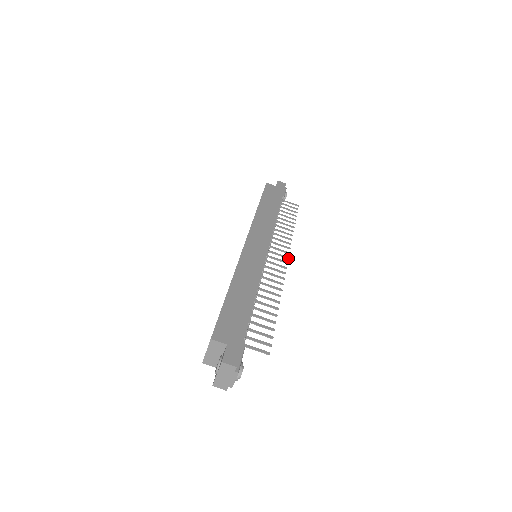
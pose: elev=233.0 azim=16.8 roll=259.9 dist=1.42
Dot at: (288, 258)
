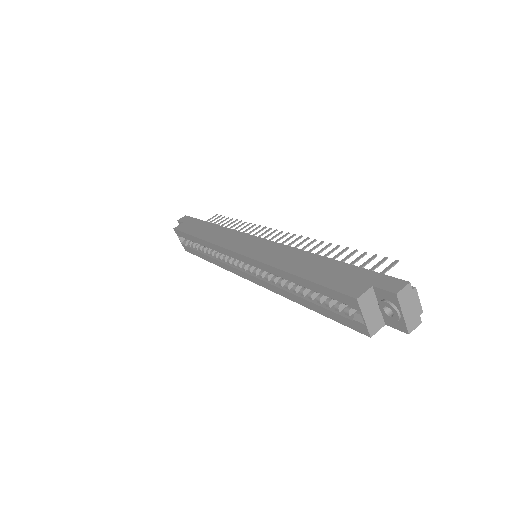
Dot at: (277, 230)
